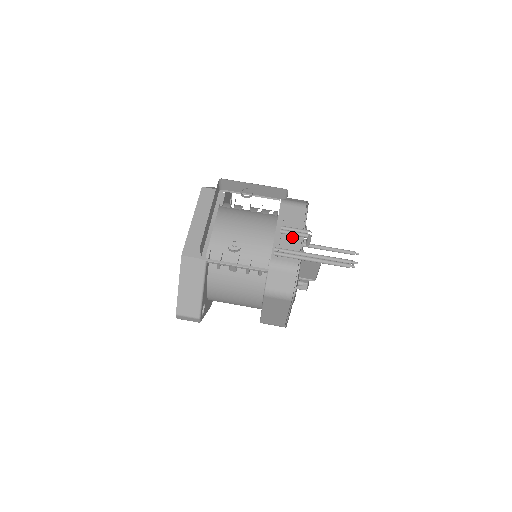
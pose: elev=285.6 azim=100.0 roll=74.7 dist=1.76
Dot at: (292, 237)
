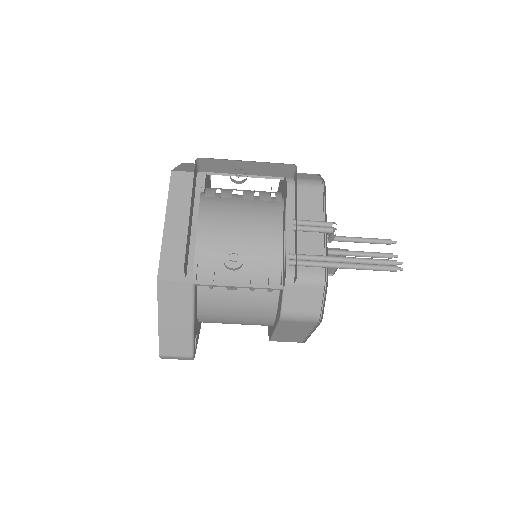
Dot at: (310, 234)
